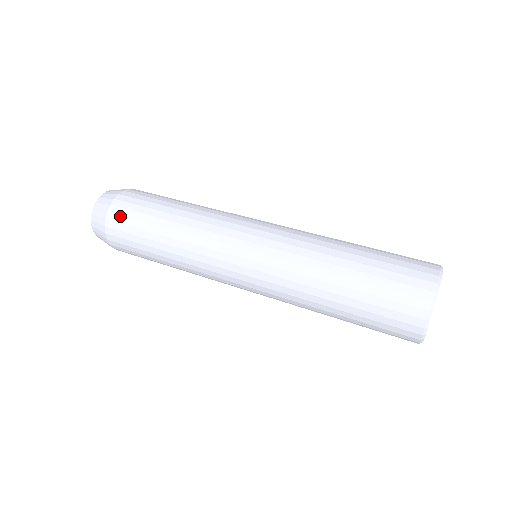
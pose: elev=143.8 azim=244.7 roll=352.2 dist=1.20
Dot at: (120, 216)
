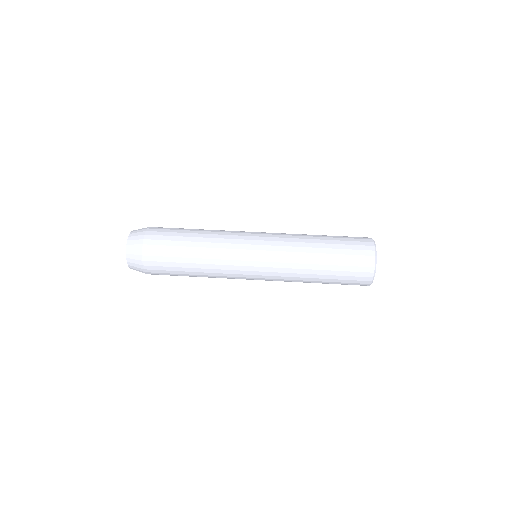
Dot at: (154, 257)
